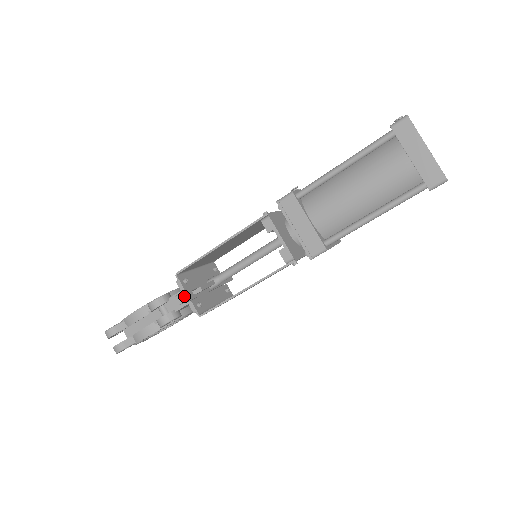
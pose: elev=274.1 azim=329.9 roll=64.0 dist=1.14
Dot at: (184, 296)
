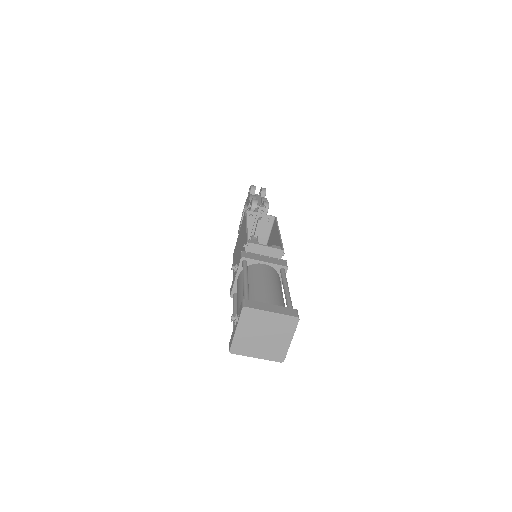
Dot at: occluded
